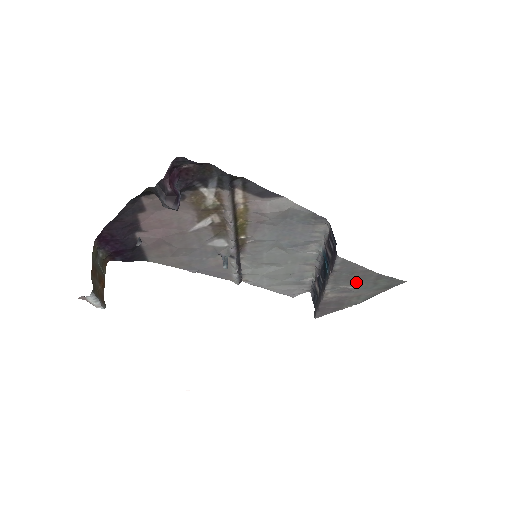
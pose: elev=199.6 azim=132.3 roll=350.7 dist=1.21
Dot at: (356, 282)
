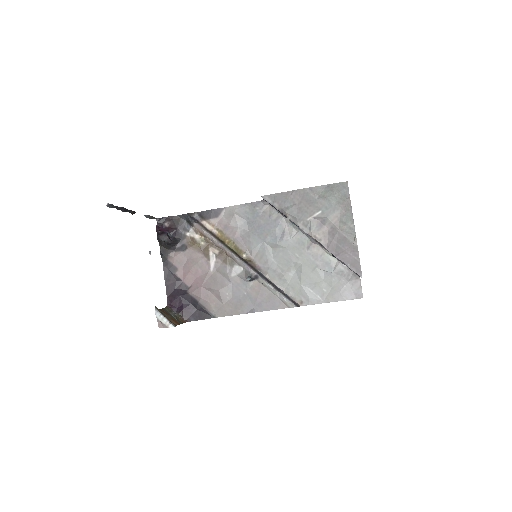
Dot at: (310, 208)
